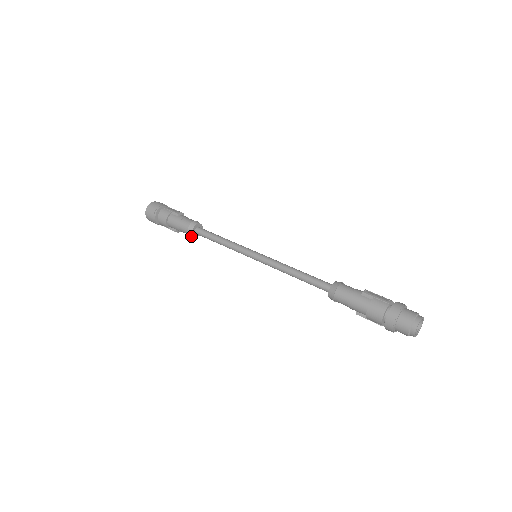
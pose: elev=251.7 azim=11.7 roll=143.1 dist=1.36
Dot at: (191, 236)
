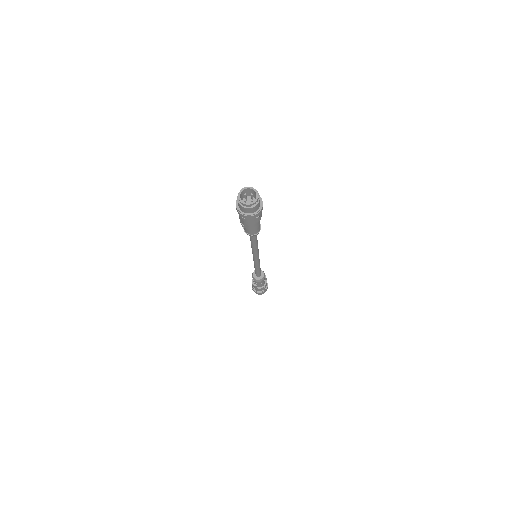
Dot at: (253, 276)
